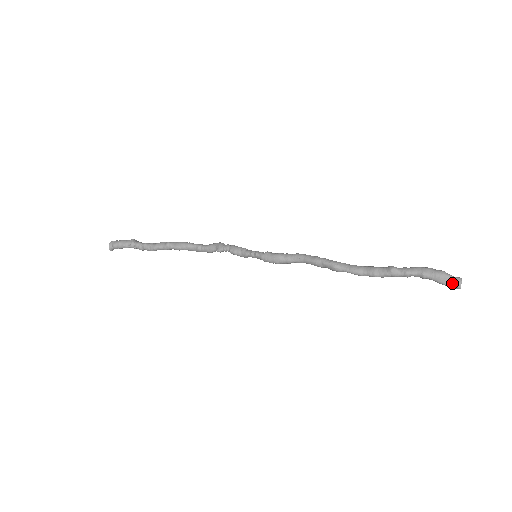
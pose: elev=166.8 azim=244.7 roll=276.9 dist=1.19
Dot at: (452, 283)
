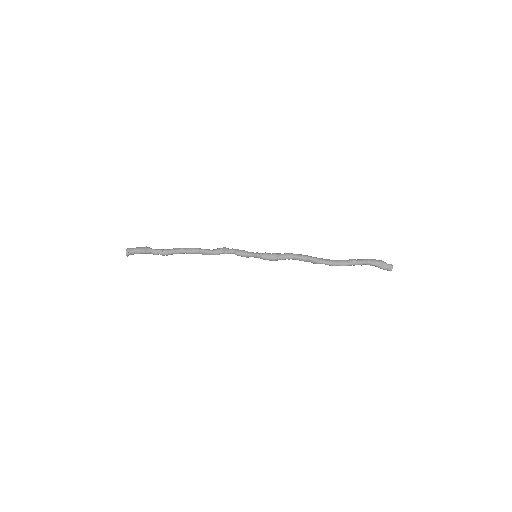
Dot at: (388, 267)
